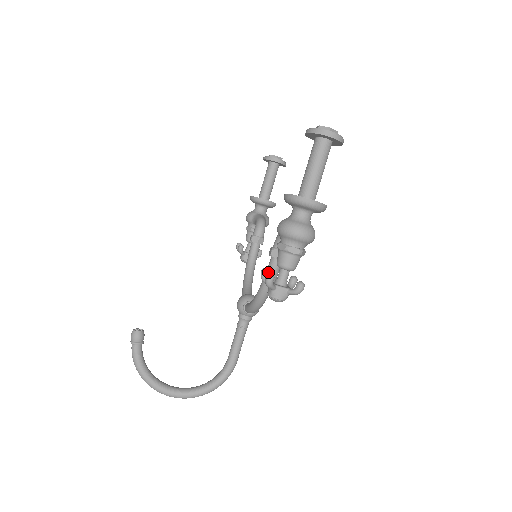
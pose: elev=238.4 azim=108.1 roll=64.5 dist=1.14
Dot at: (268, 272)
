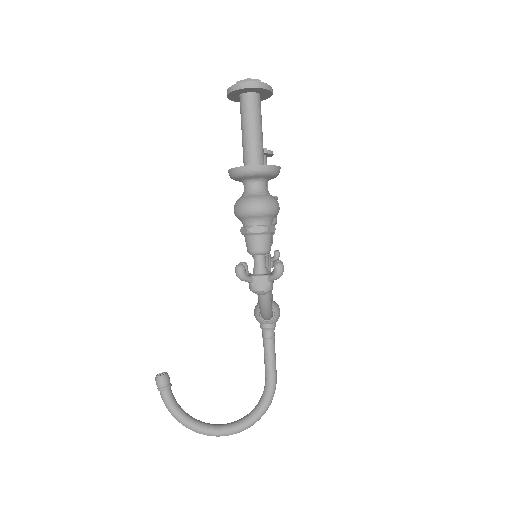
Dot at: (245, 265)
